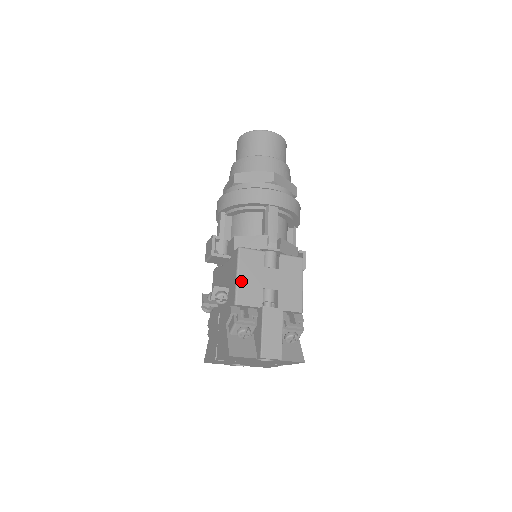
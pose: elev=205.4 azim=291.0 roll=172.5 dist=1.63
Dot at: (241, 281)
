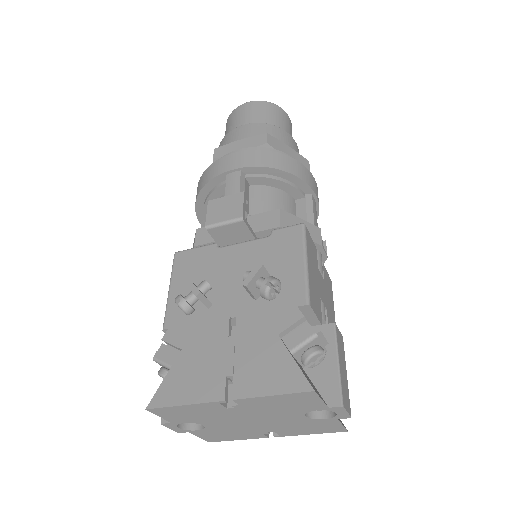
Dot at: (310, 273)
